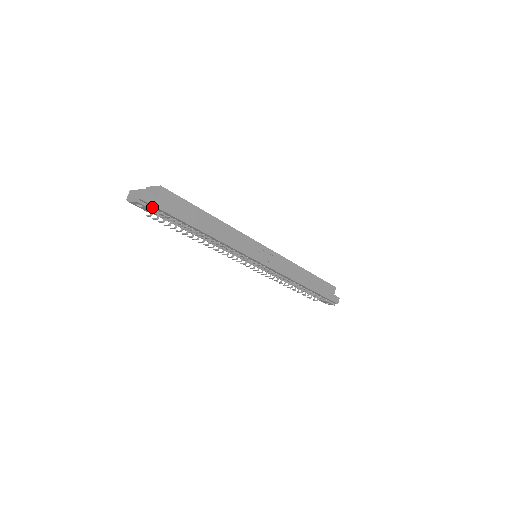
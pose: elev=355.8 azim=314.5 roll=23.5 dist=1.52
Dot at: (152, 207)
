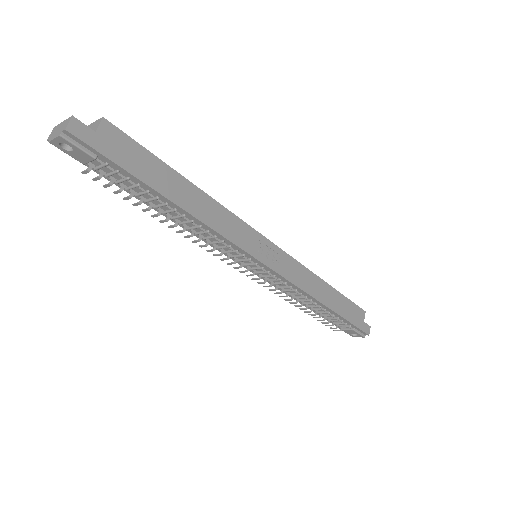
Dot at: (88, 150)
